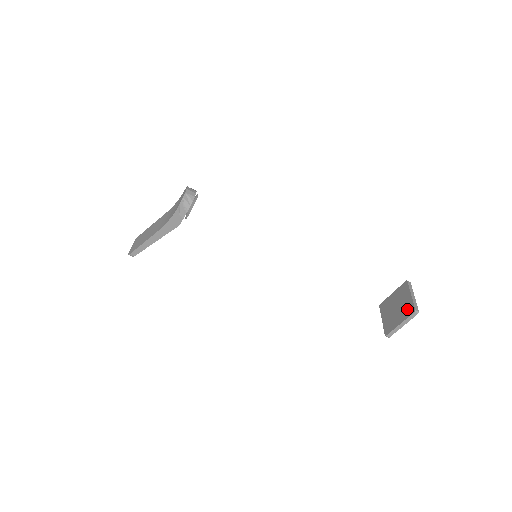
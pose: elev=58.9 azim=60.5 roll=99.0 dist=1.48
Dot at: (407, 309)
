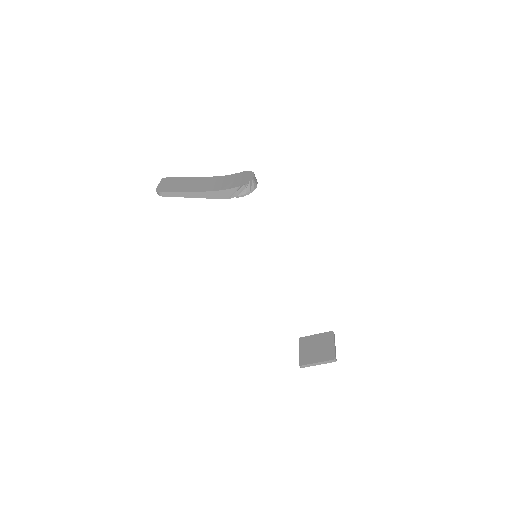
Dot at: (328, 354)
